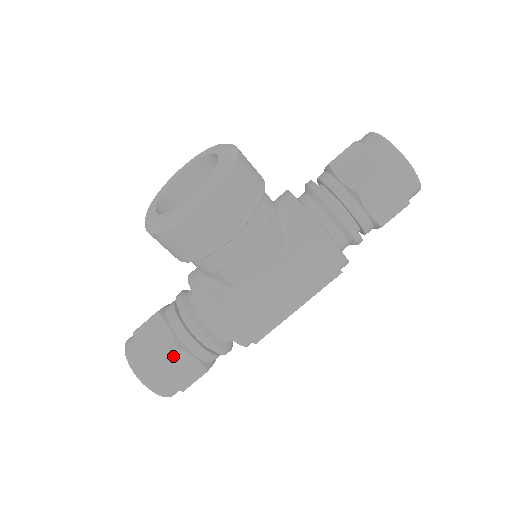
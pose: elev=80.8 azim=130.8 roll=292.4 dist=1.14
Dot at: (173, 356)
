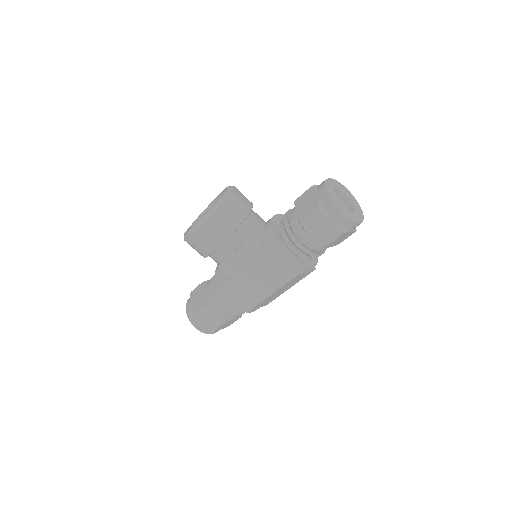
Dot at: (203, 310)
